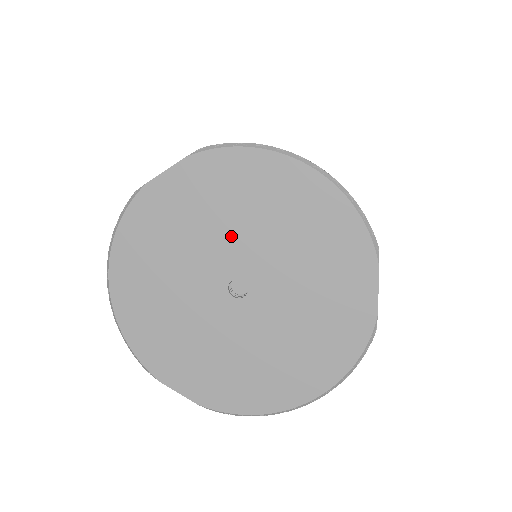
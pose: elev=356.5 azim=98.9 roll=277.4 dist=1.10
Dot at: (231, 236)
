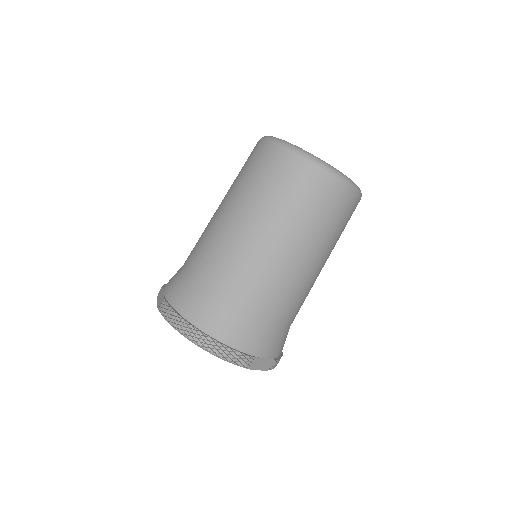
Dot at: occluded
